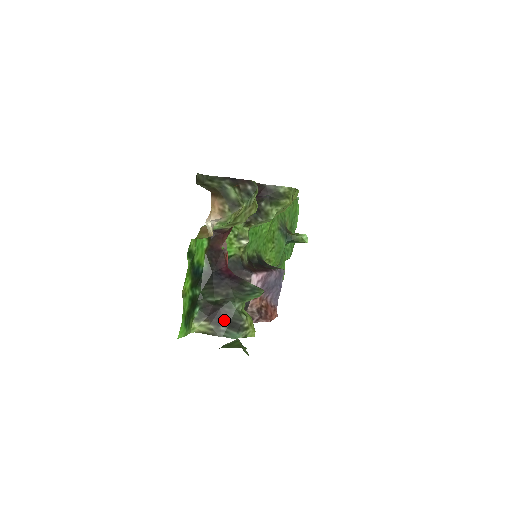
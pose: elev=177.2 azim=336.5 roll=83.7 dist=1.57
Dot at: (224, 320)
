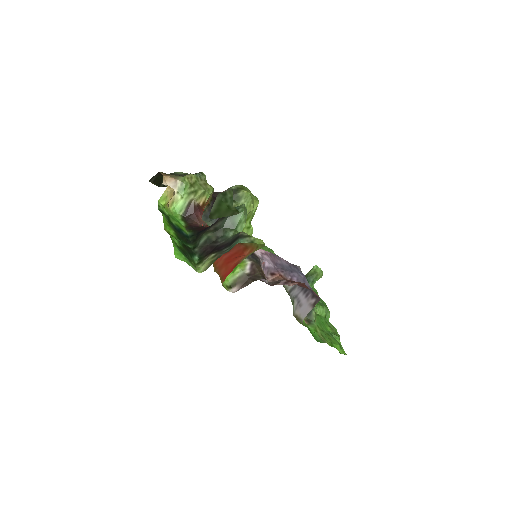
Dot at: (224, 246)
